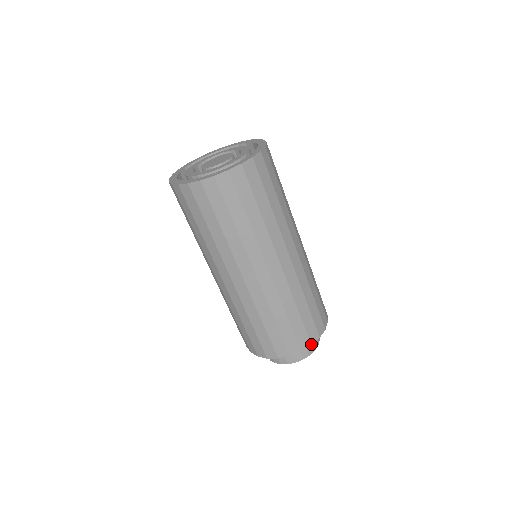
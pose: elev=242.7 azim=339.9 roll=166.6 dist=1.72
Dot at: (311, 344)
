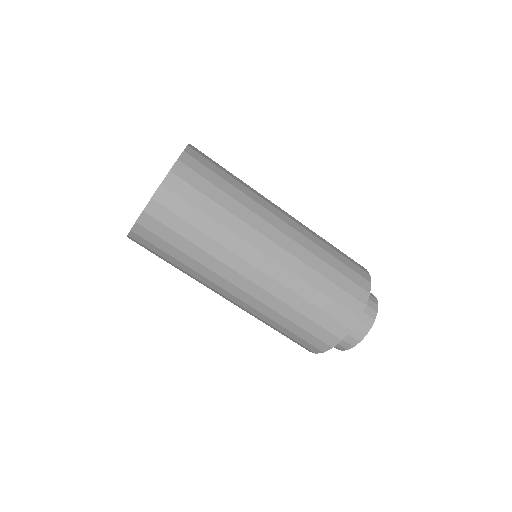
Dot at: (365, 305)
